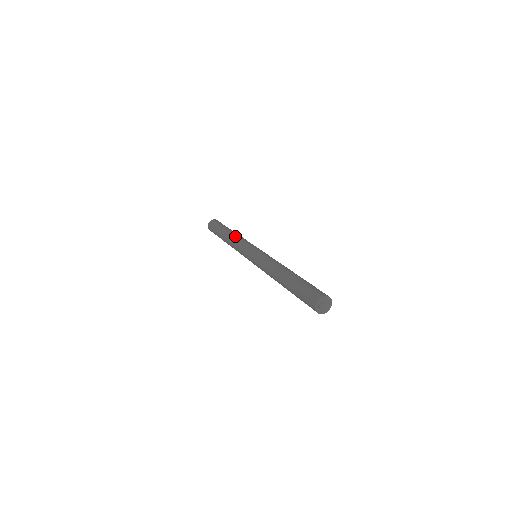
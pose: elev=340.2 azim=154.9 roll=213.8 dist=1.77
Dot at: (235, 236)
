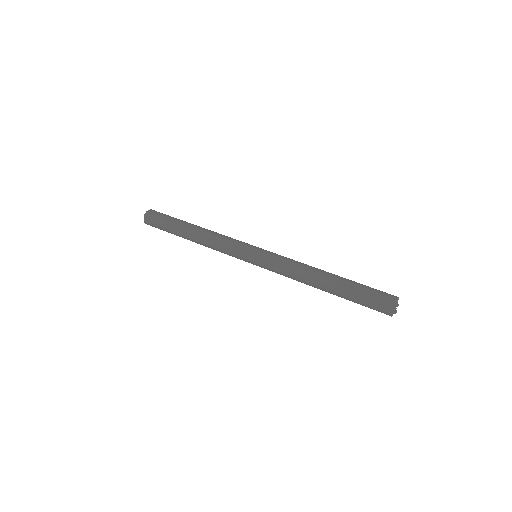
Dot at: occluded
